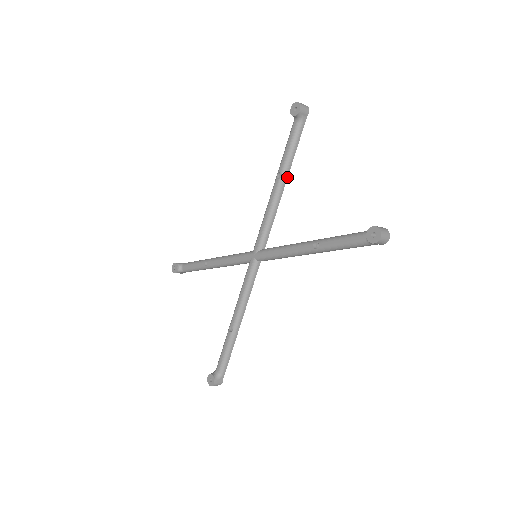
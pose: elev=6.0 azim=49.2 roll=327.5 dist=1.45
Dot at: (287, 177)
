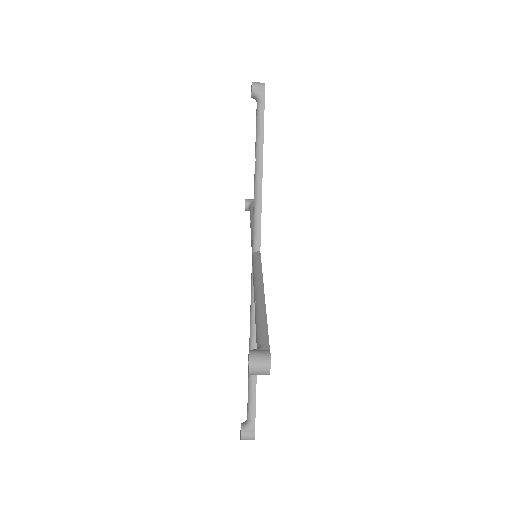
Dot at: occluded
